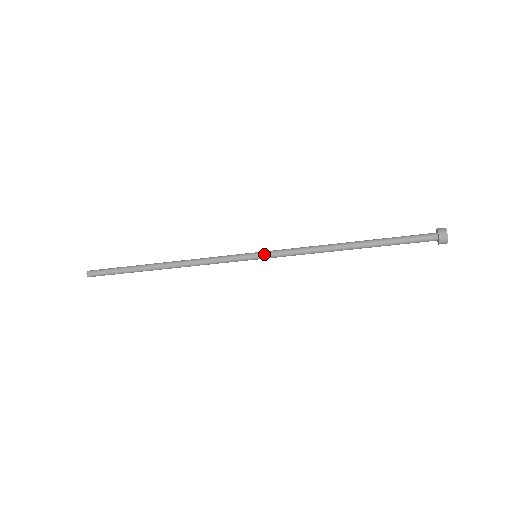
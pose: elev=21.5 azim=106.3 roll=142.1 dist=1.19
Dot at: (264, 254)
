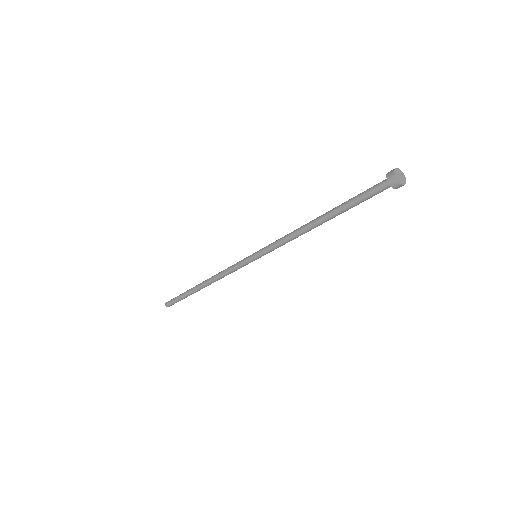
Dot at: (259, 251)
